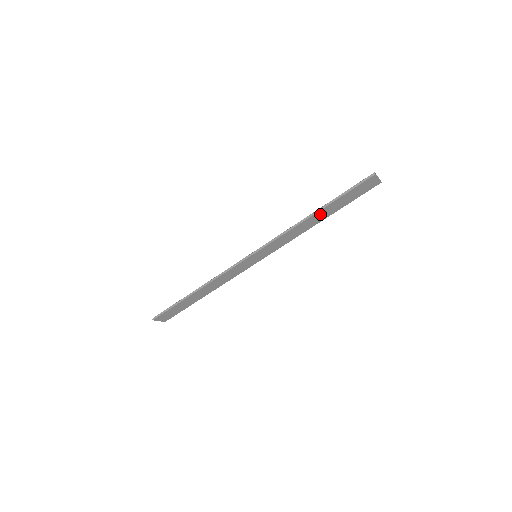
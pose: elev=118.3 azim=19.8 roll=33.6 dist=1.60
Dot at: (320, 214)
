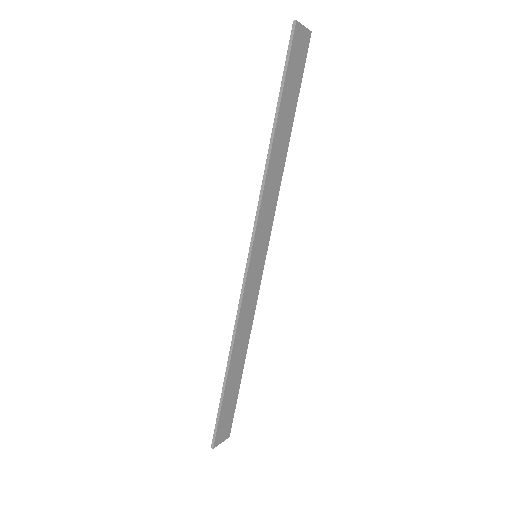
Dot at: (280, 133)
